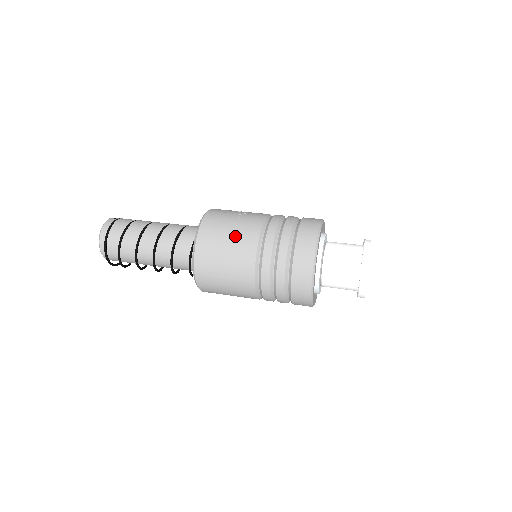
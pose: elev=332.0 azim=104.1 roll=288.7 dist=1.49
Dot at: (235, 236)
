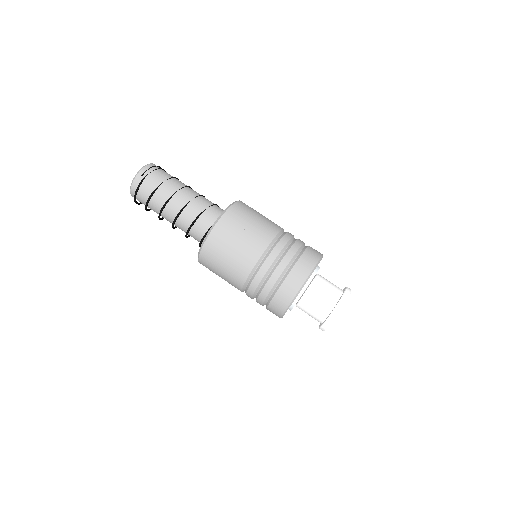
Dot at: (230, 266)
